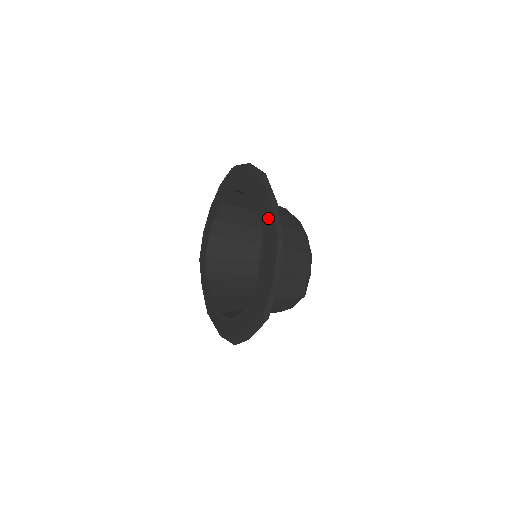
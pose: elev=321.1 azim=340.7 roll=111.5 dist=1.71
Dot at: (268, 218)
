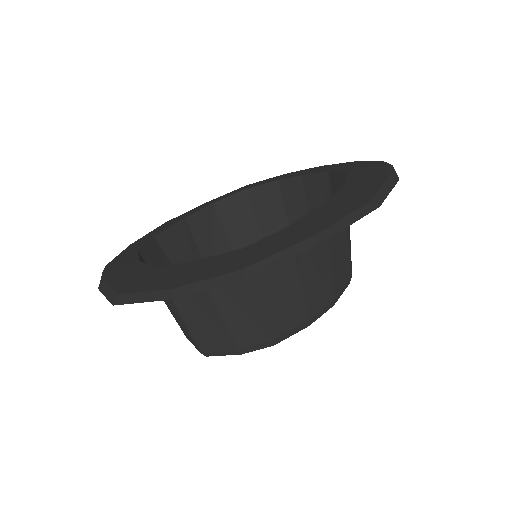
Dot at: (288, 238)
